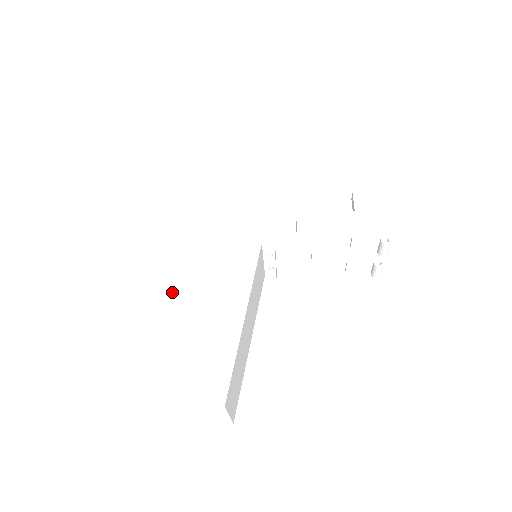
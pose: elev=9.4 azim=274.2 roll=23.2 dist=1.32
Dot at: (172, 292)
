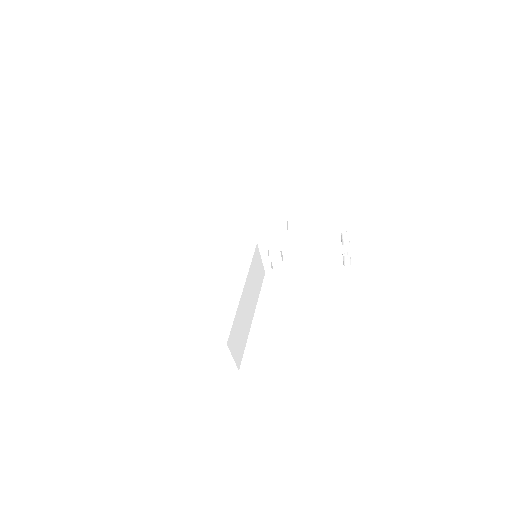
Dot at: (193, 278)
